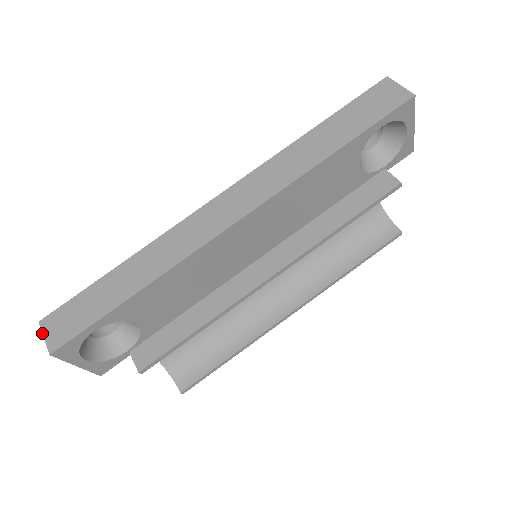
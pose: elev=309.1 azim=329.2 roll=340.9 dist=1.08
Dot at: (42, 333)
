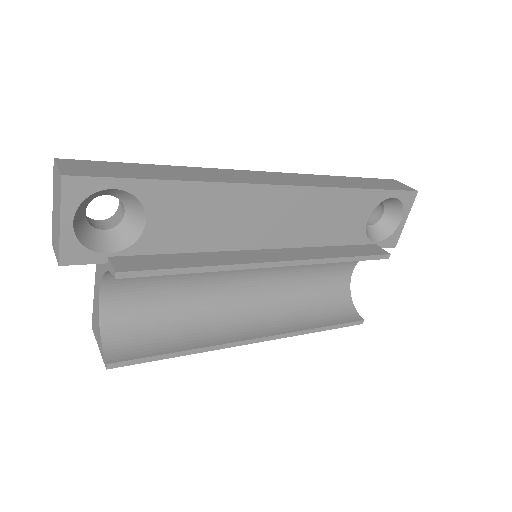
Dot at: (56, 163)
